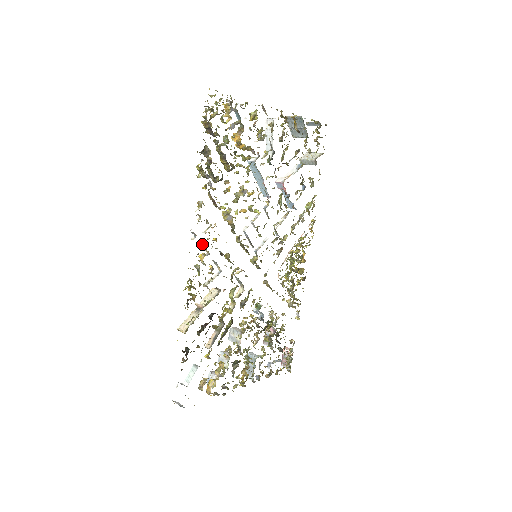
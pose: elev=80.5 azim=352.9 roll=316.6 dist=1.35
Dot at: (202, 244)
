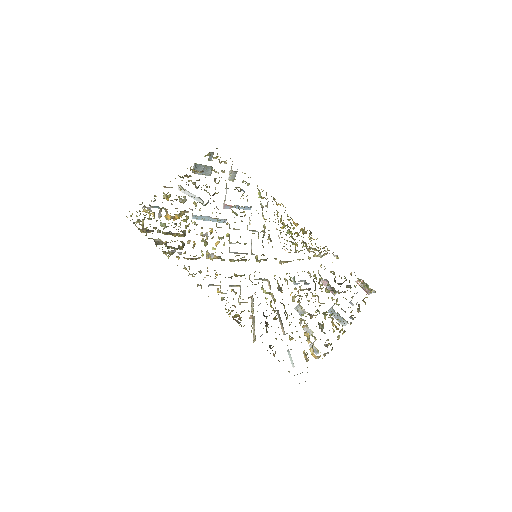
Dot at: (211, 285)
